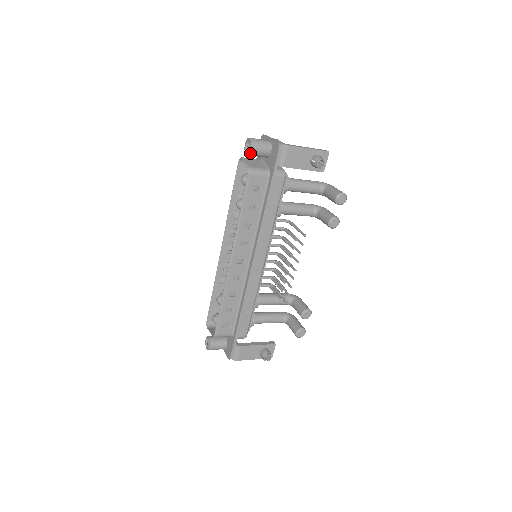
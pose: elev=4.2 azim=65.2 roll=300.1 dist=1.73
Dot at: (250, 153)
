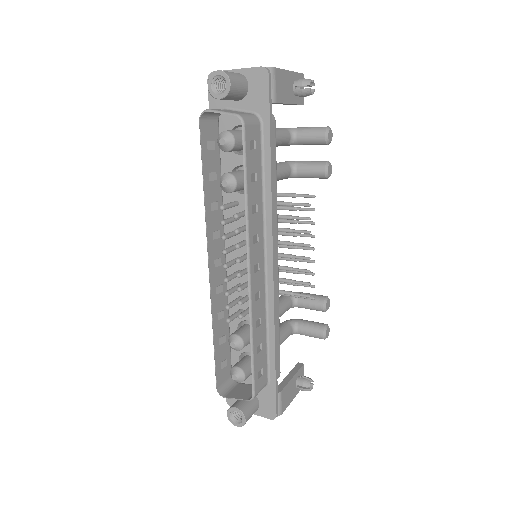
Dot at: (228, 93)
